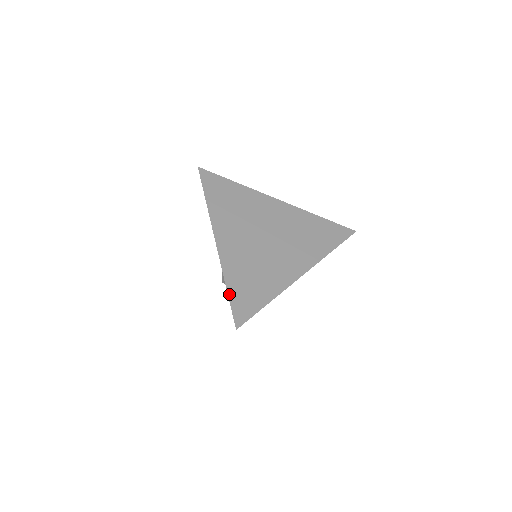
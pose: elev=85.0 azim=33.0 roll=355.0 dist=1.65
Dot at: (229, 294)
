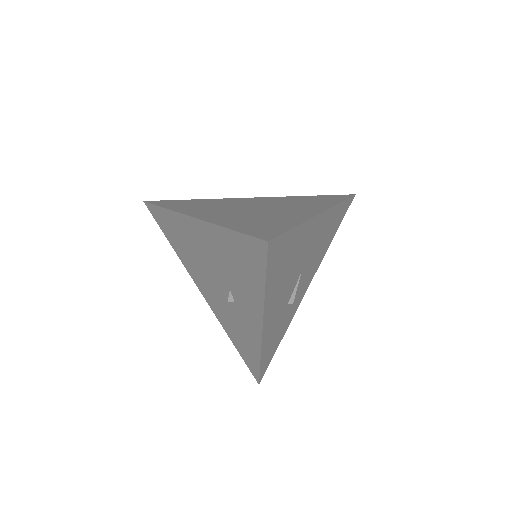
Dot at: (236, 230)
